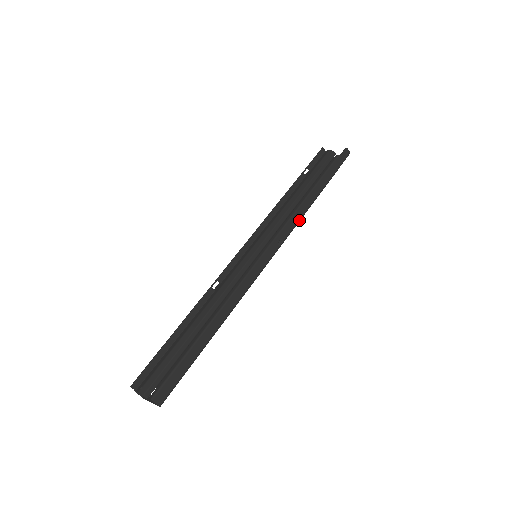
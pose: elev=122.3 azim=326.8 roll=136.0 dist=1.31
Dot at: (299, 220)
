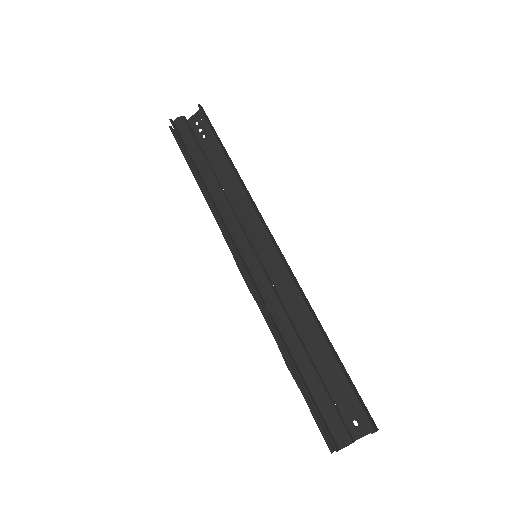
Dot at: (250, 196)
